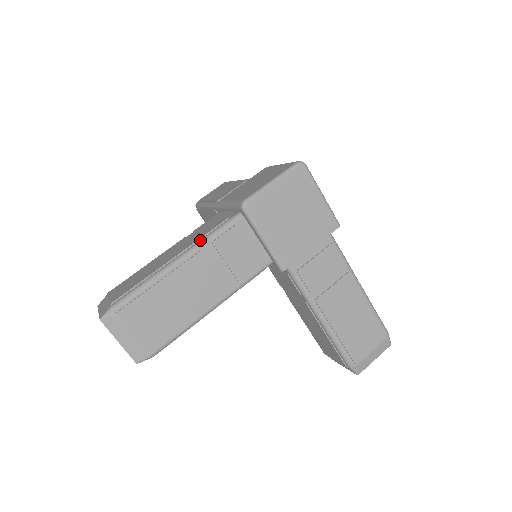
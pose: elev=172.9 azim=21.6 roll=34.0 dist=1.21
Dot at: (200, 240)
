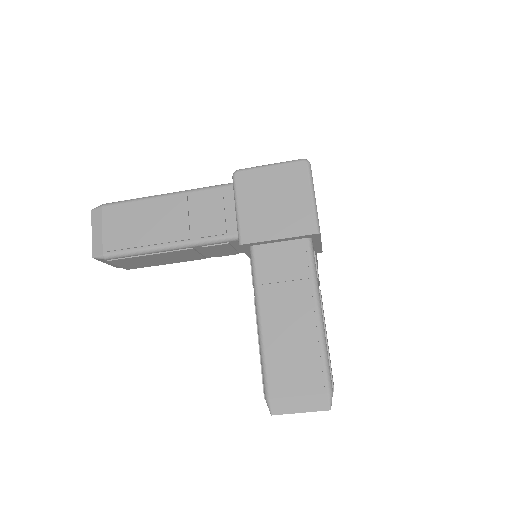
Dot at: (191, 189)
